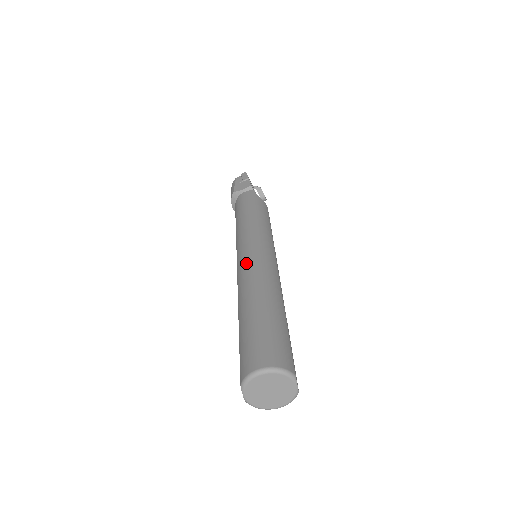
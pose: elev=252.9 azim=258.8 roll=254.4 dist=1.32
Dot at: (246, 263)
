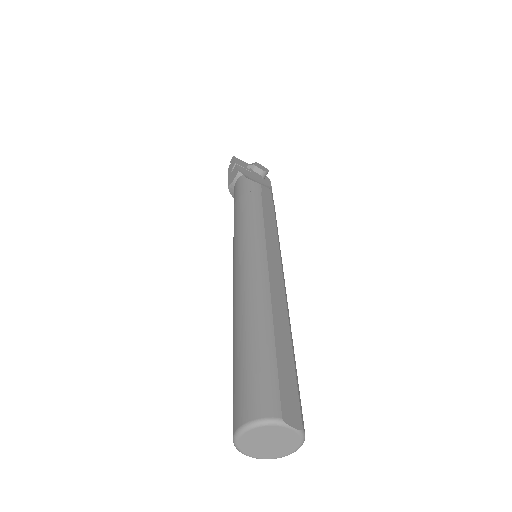
Dot at: (234, 279)
